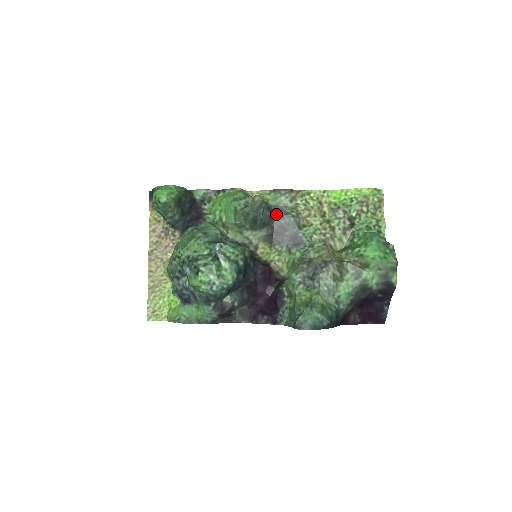
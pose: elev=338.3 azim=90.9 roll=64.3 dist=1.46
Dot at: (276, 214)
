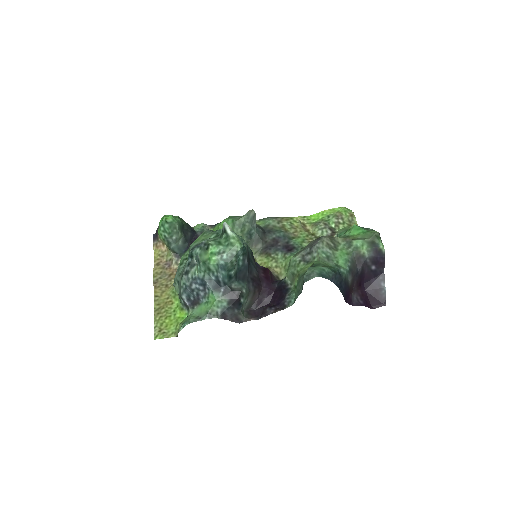
Dot at: (267, 232)
